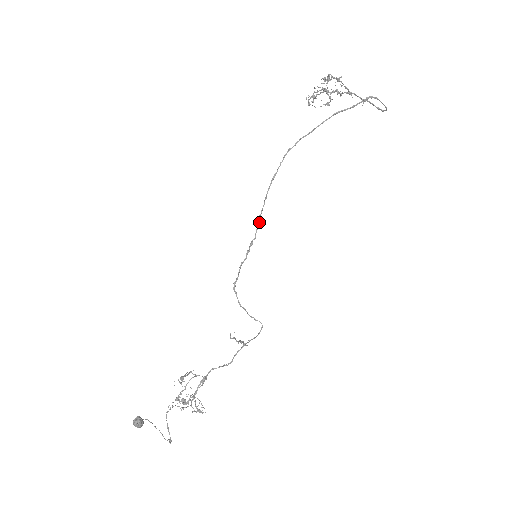
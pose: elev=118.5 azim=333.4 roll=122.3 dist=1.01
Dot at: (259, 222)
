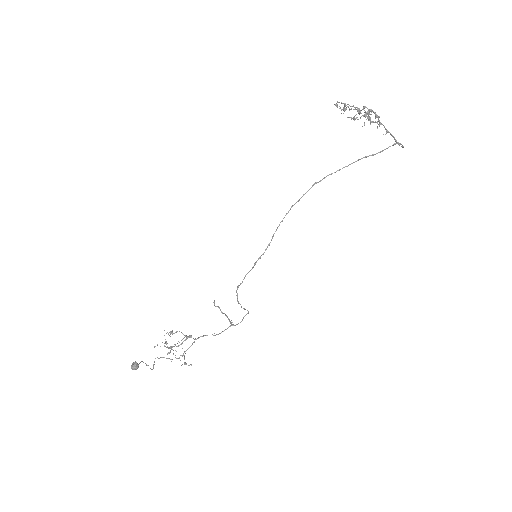
Dot at: occluded
